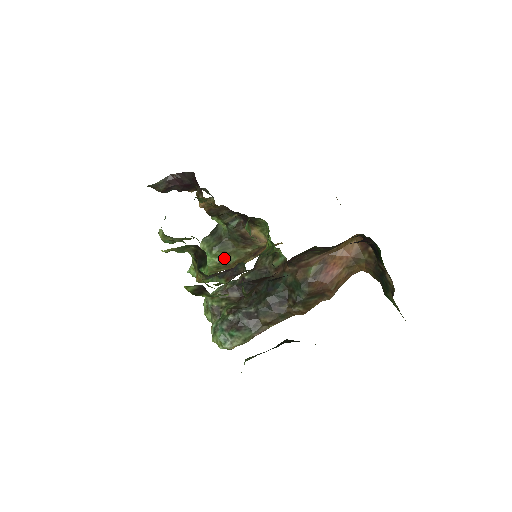
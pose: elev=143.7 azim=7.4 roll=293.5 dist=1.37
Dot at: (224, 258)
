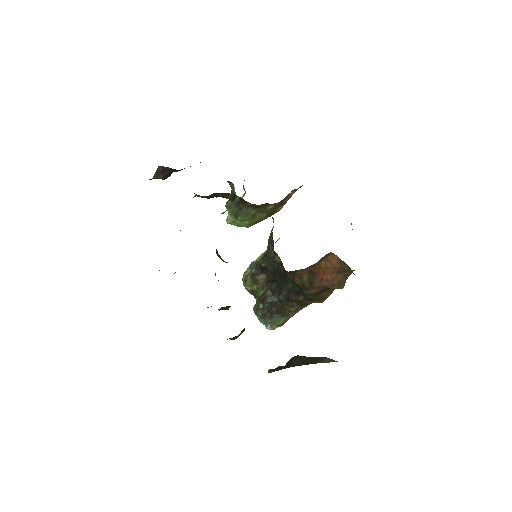
Dot at: (253, 218)
